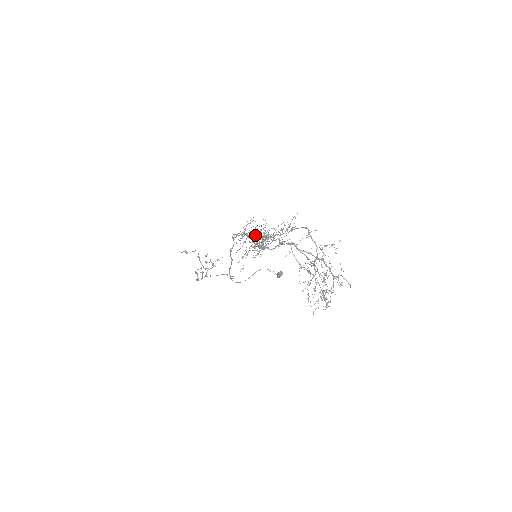
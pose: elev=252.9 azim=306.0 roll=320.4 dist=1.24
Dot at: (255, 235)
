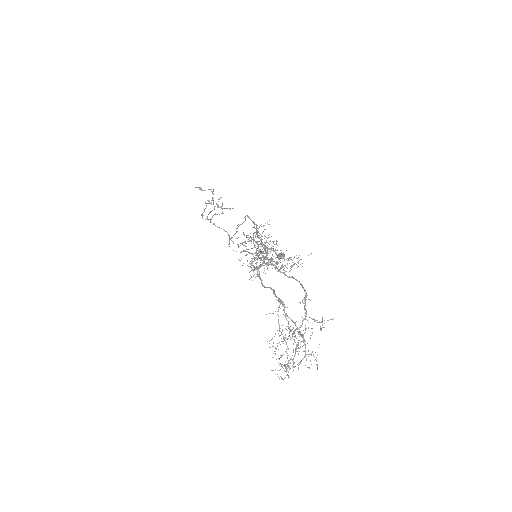
Dot at: (258, 255)
